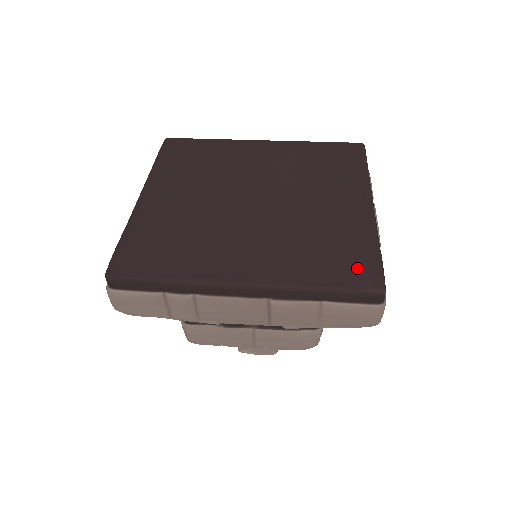
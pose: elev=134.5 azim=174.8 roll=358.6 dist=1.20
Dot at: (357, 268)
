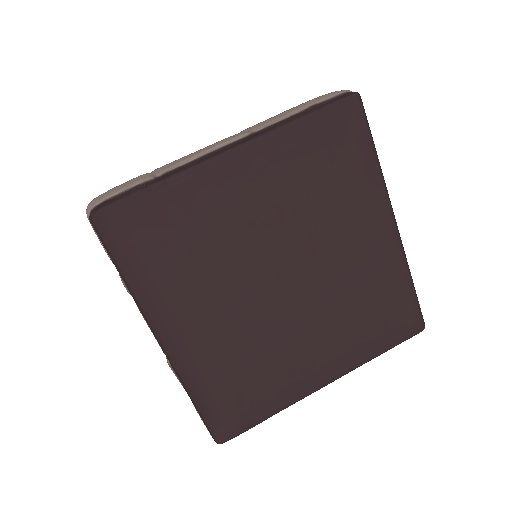
Dot at: (234, 417)
